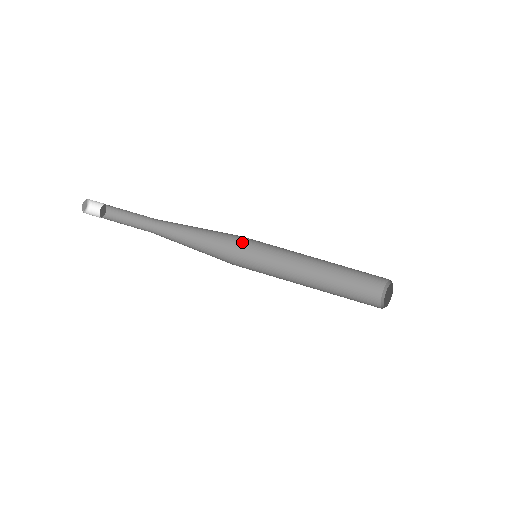
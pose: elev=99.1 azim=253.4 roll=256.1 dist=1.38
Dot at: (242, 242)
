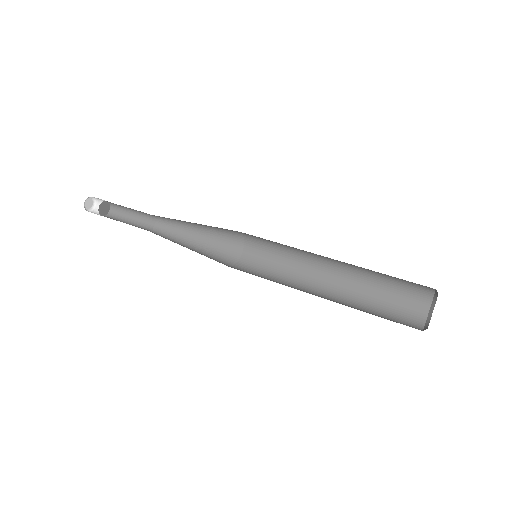
Dot at: (236, 265)
